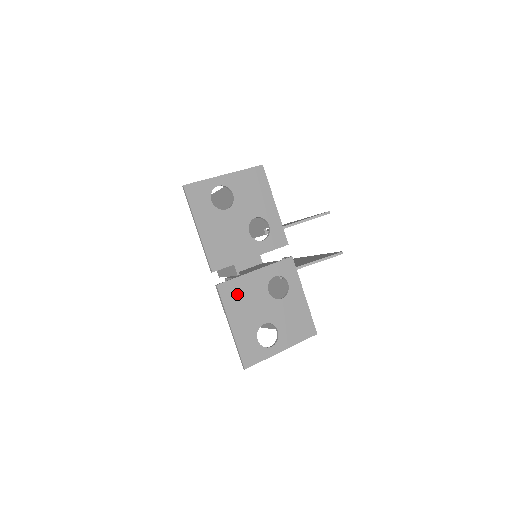
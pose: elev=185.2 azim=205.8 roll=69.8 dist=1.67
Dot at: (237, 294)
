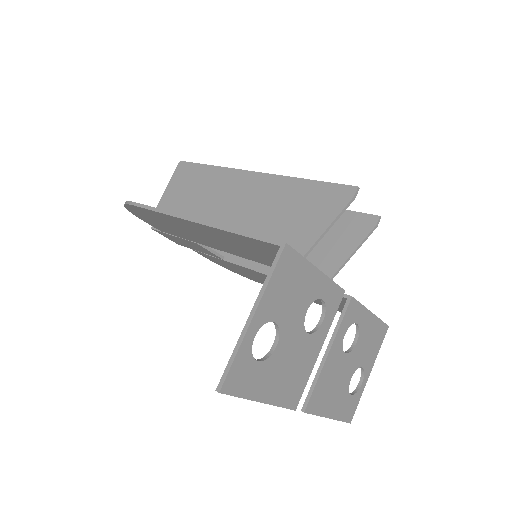
Dot at: (323, 392)
